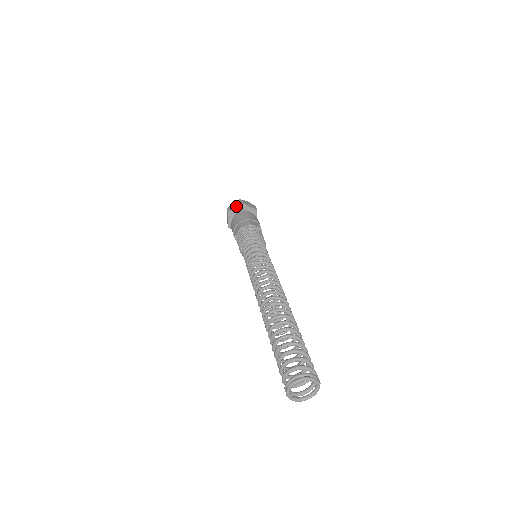
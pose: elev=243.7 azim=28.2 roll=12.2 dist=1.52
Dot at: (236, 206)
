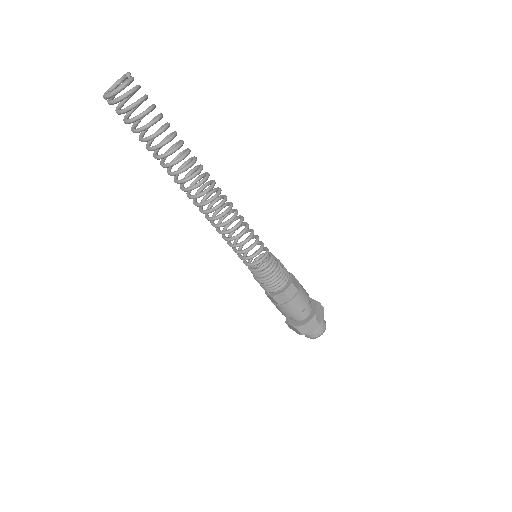
Dot at: occluded
